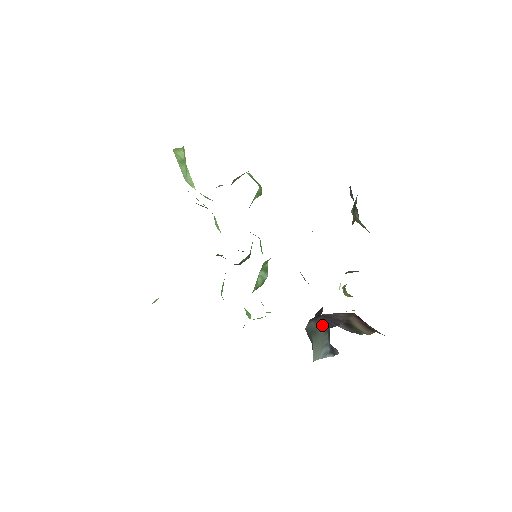
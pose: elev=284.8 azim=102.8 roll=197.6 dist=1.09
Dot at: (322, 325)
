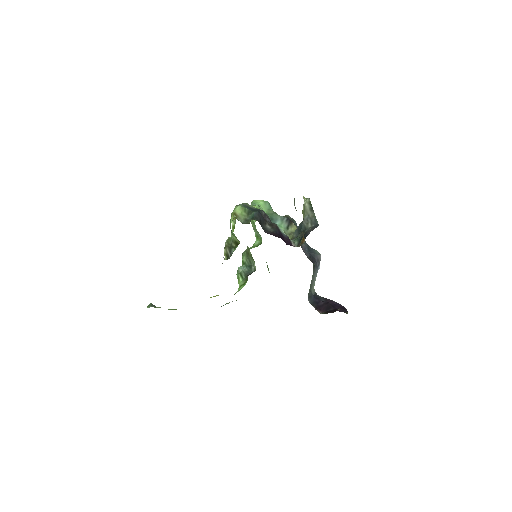
Dot at: (311, 280)
